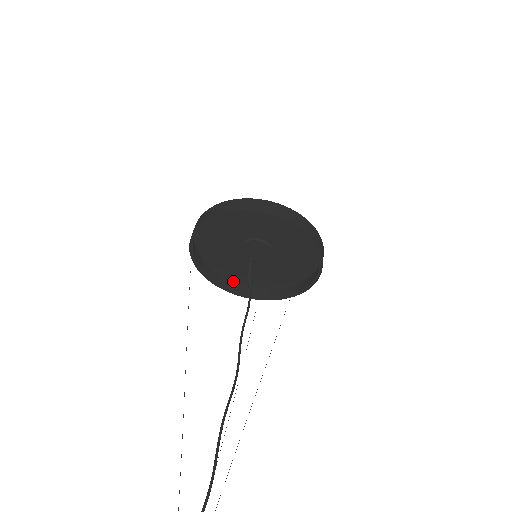
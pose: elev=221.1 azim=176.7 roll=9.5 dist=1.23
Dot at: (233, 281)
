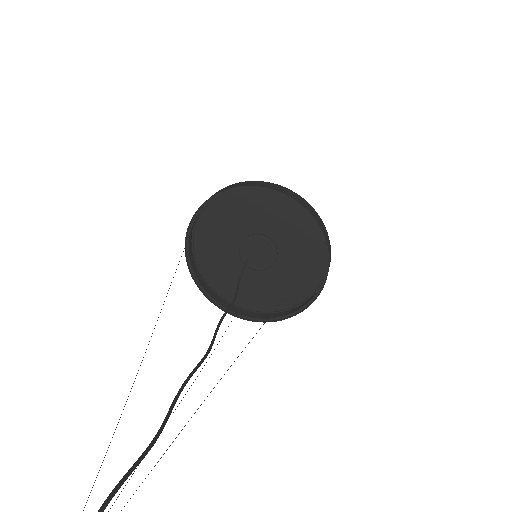
Dot at: (212, 290)
